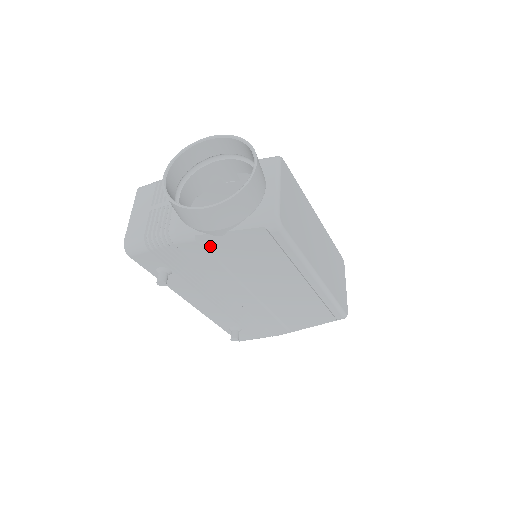
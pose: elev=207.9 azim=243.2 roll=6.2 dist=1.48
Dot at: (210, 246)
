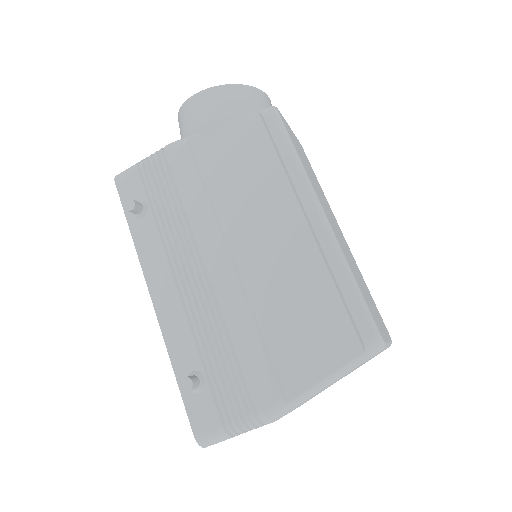
Dot at: (199, 156)
